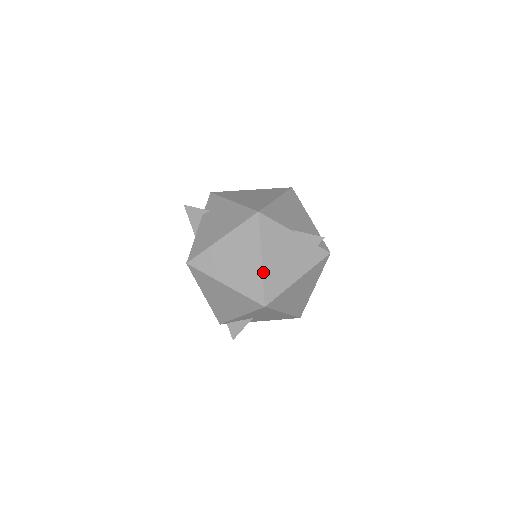
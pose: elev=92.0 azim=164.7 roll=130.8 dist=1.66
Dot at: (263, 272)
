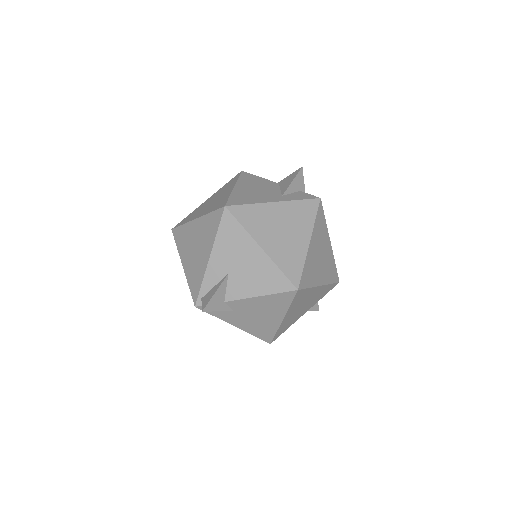
Dot at: (233, 192)
